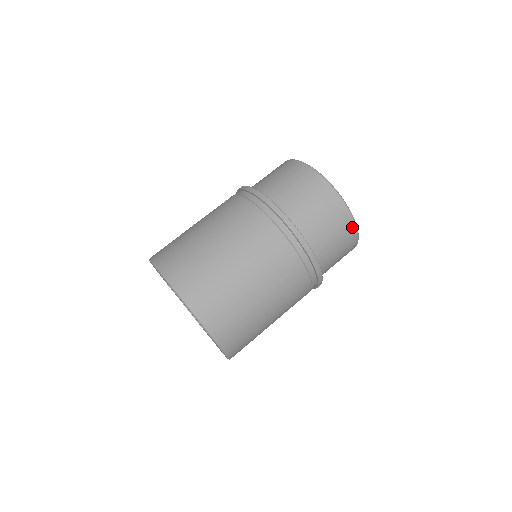
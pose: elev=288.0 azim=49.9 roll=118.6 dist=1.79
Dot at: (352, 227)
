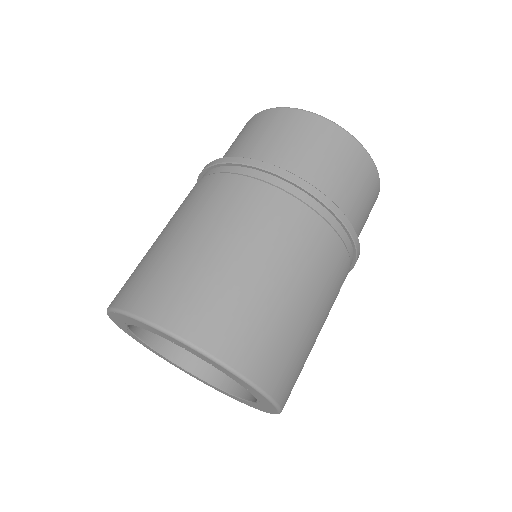
Dot at: (342, 135)
